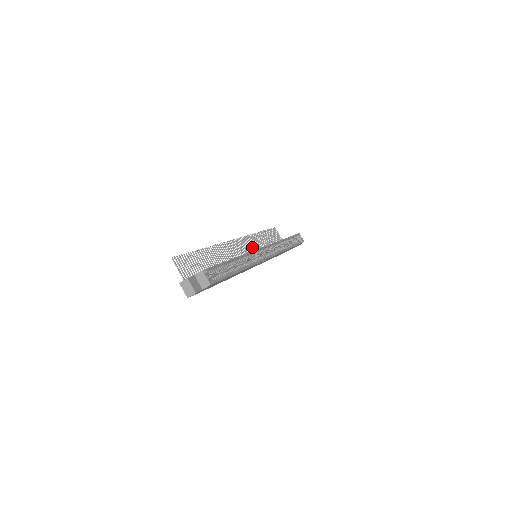
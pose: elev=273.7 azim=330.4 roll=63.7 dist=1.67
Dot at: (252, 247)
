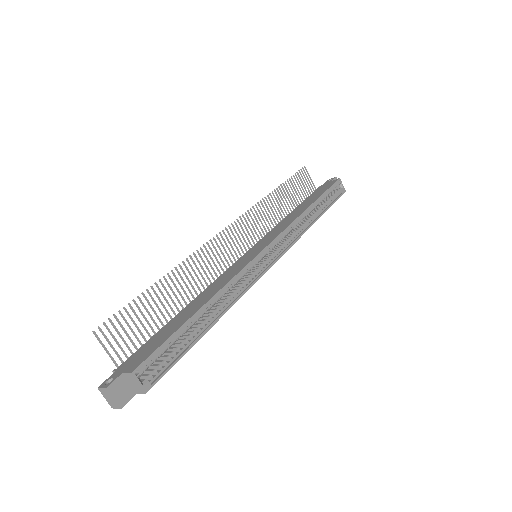
Dot at: (257, 227)
